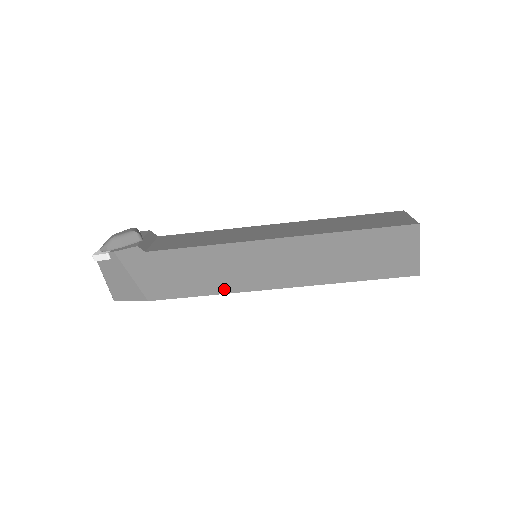
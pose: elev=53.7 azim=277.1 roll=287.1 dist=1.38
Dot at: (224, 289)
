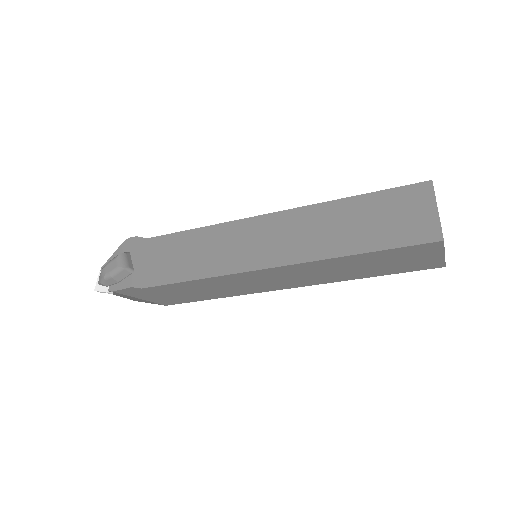
Dot at: (232, 294)
